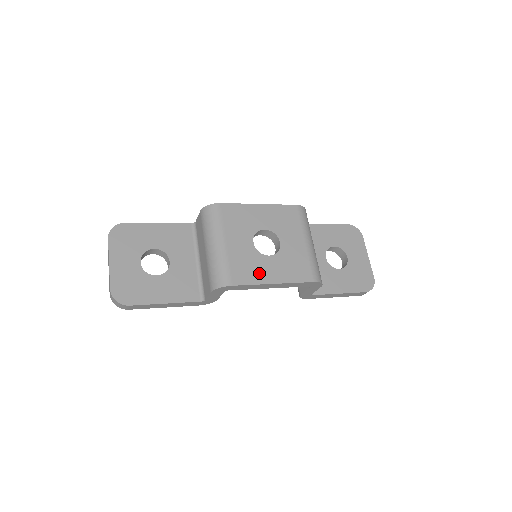
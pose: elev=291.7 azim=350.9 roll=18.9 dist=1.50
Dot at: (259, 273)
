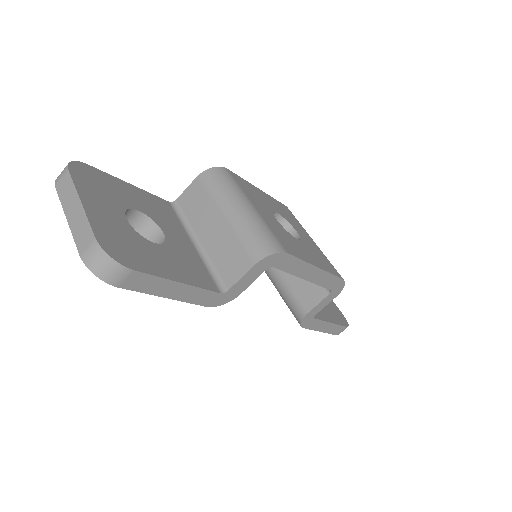
Dot at: (300, 251)
